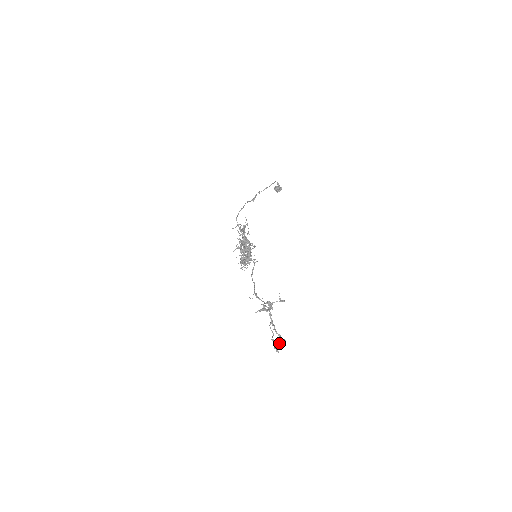
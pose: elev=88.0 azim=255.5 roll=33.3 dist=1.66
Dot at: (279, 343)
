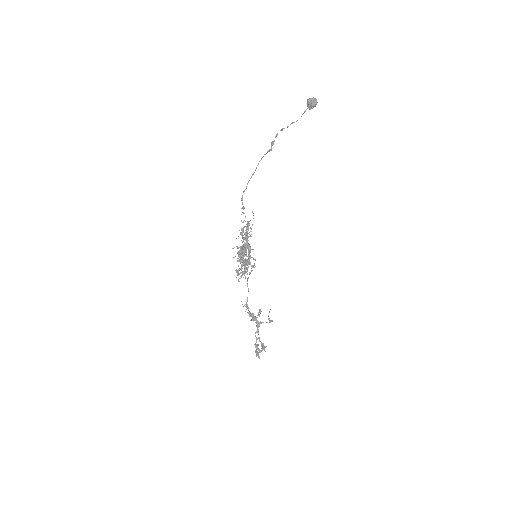
Dot at: (260, 352)
